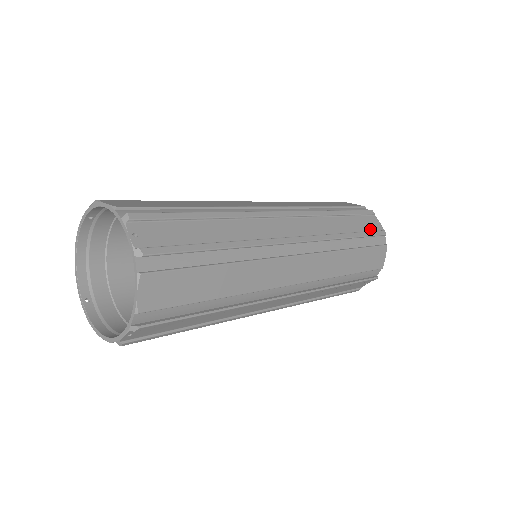
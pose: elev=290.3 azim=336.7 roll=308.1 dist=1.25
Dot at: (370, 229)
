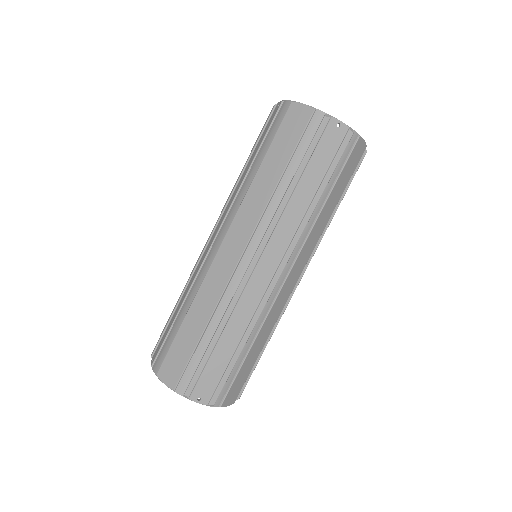
Dot at: (334, 151)
